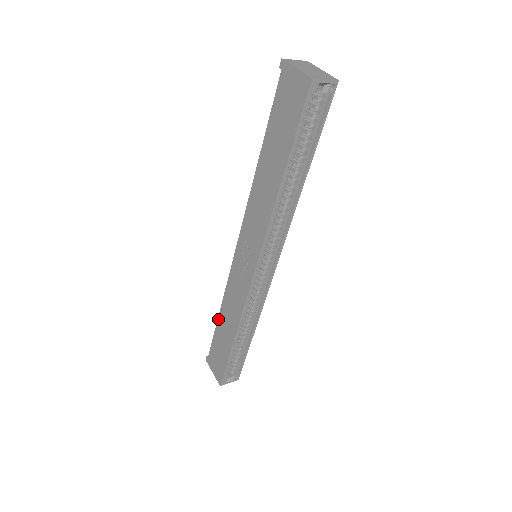
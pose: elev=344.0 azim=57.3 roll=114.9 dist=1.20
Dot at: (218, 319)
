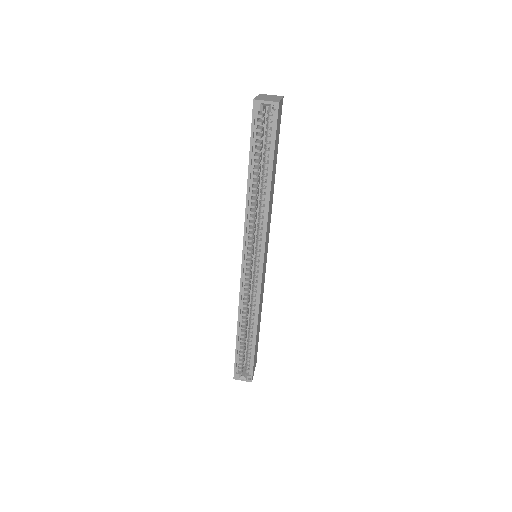
Dot at: occluded
